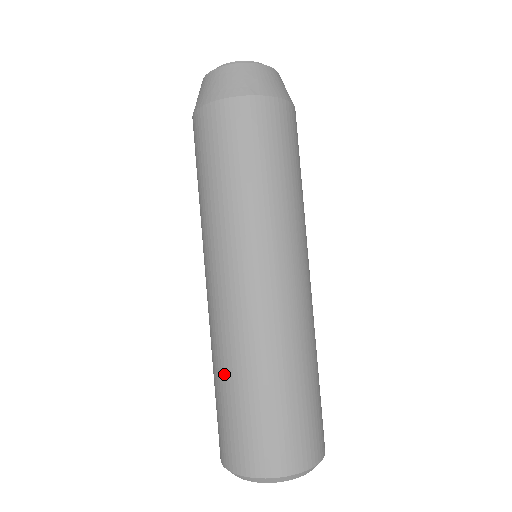
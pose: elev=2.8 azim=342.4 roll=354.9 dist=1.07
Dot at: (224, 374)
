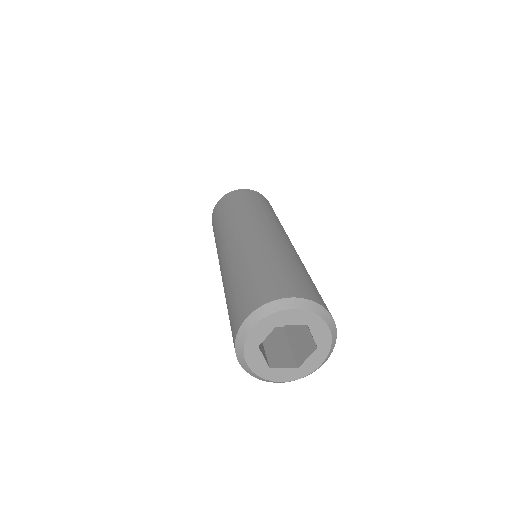
Dot at: (226, 297)
